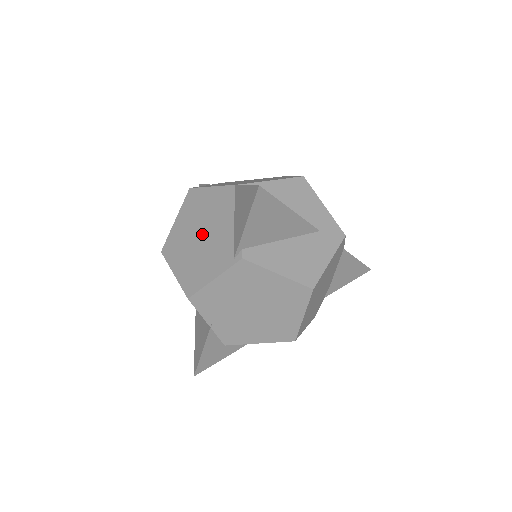
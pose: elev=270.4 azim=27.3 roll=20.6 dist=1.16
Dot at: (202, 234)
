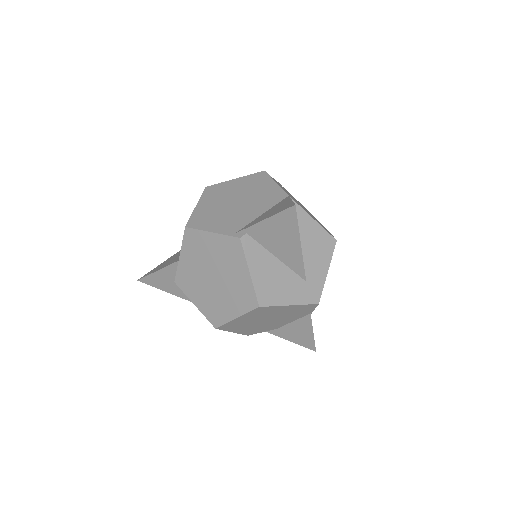
Dot at: (238, 202)
